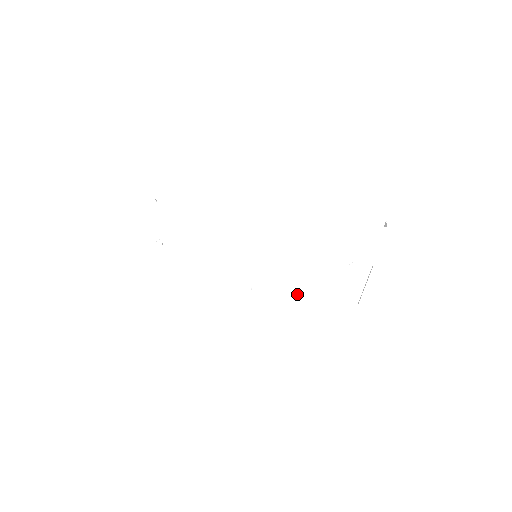
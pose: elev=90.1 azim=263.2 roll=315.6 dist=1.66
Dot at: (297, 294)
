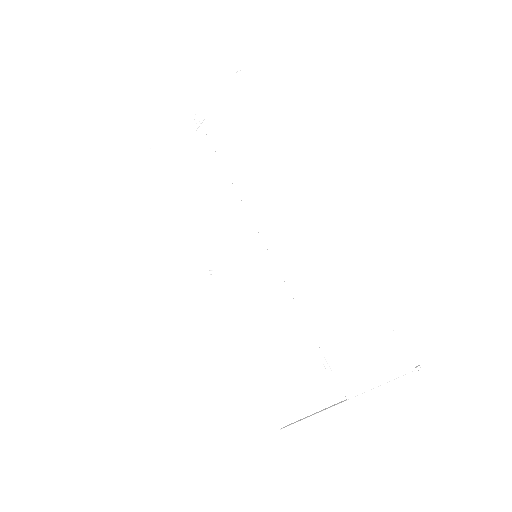
Dot at: (241, 335)
